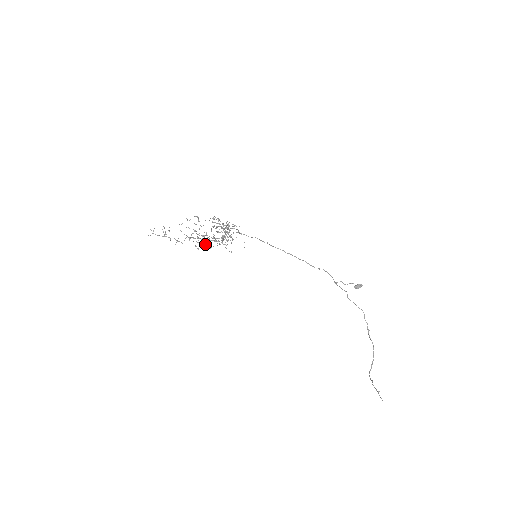
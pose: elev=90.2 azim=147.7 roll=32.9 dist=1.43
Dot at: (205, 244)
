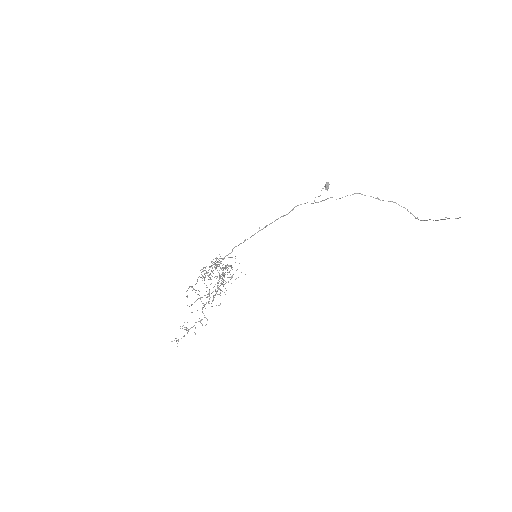
Dot at: occluded
